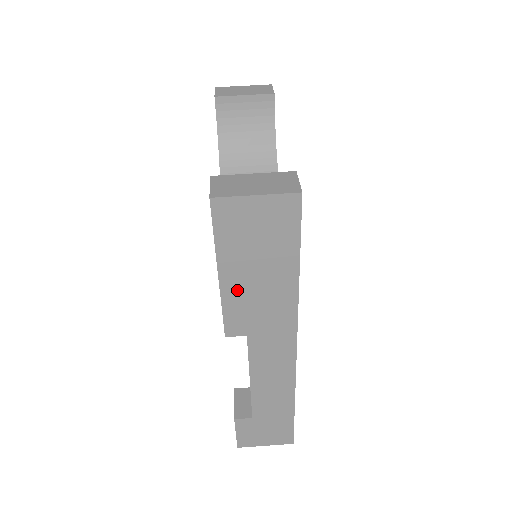
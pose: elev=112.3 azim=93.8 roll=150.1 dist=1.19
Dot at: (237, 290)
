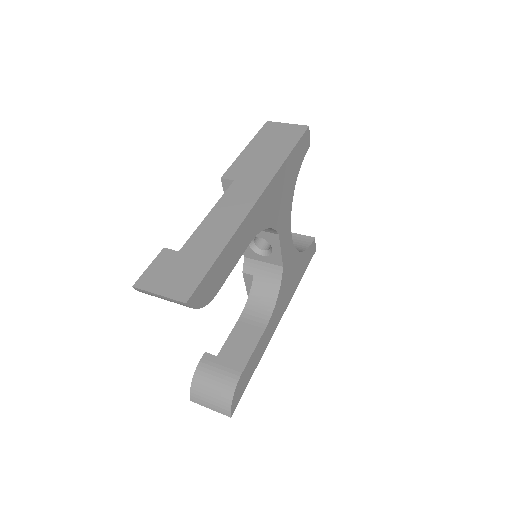
Dot at: (249, 156)
